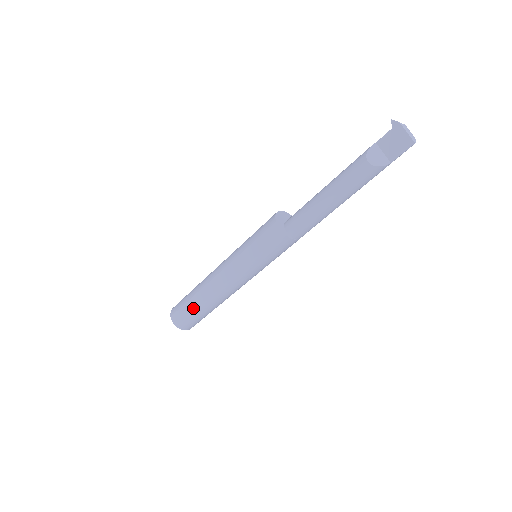
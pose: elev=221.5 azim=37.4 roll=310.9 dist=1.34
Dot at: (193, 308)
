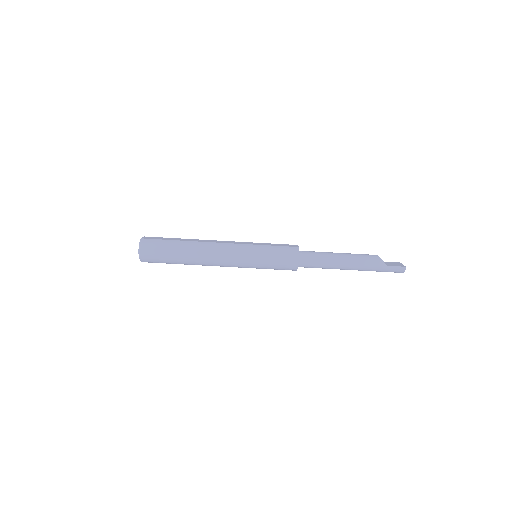
Dot at: (176, 240)
